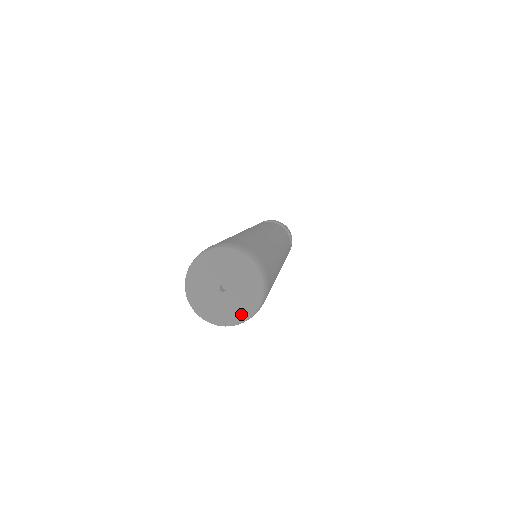
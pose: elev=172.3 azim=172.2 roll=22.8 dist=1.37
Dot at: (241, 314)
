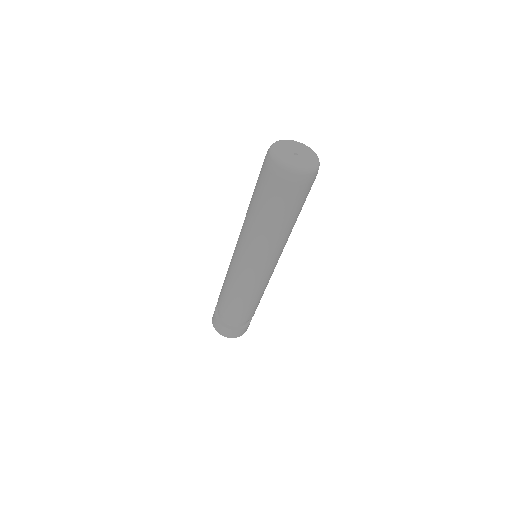
Dot at: (303, 167)
